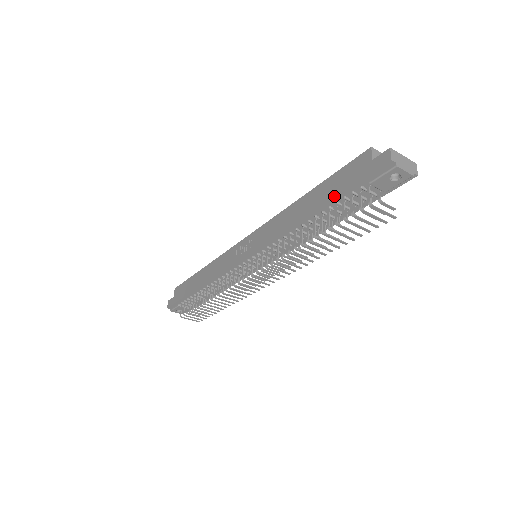
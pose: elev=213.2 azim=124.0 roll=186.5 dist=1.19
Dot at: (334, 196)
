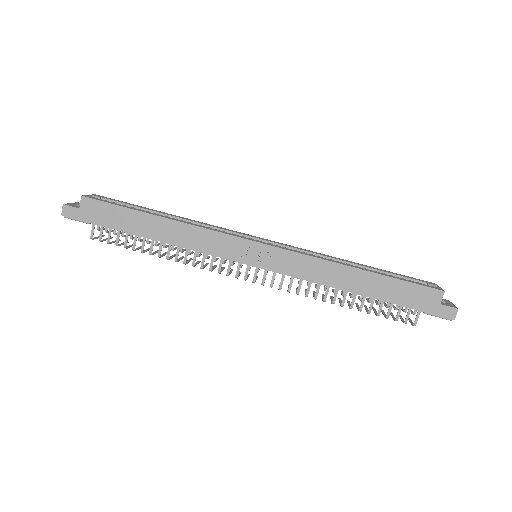
Dot at: (394, 303)
